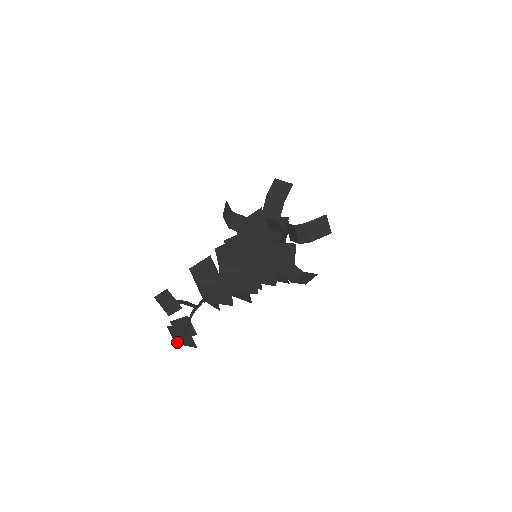
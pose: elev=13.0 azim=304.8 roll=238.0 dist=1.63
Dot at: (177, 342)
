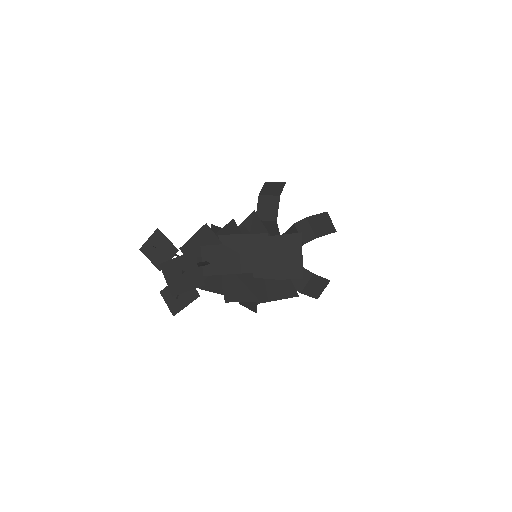
Dot at: (174, 291)
